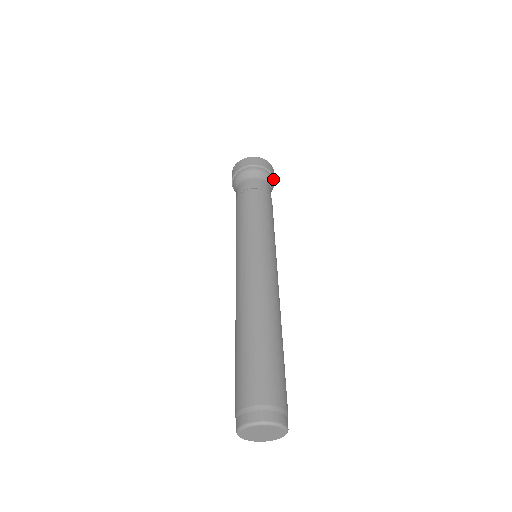
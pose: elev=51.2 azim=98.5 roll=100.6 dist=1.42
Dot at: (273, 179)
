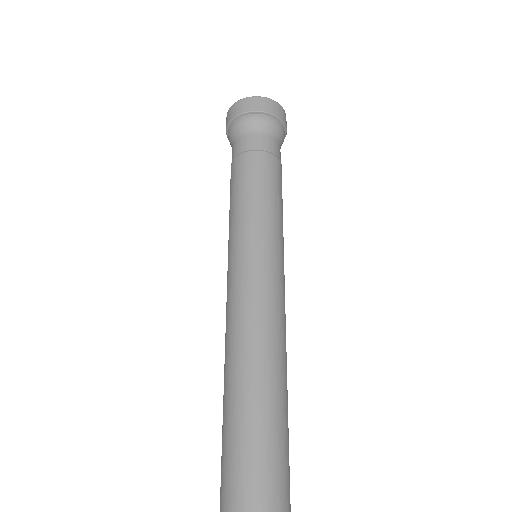
Dot at: (284, 132)
